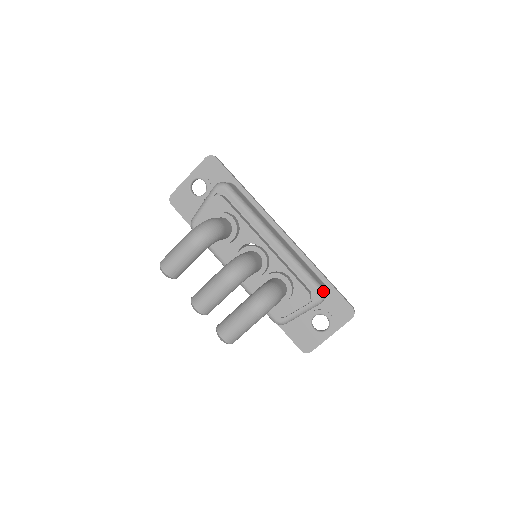
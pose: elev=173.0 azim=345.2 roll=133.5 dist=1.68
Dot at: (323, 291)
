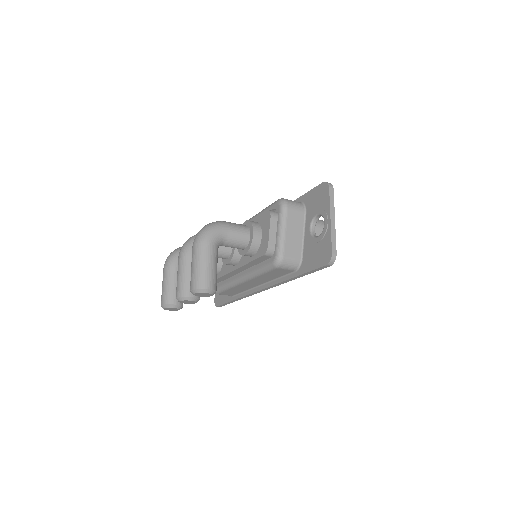
Dot at: (281, 199)
